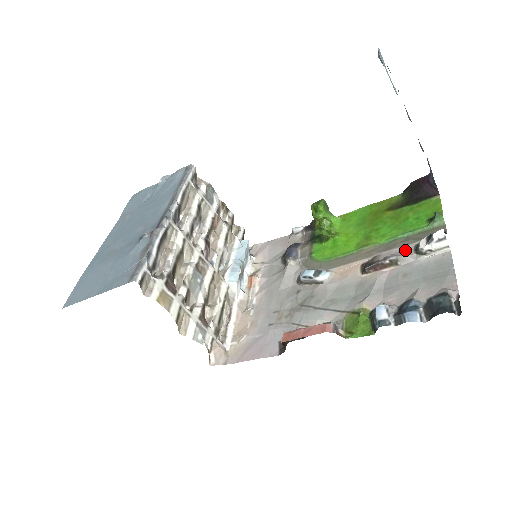
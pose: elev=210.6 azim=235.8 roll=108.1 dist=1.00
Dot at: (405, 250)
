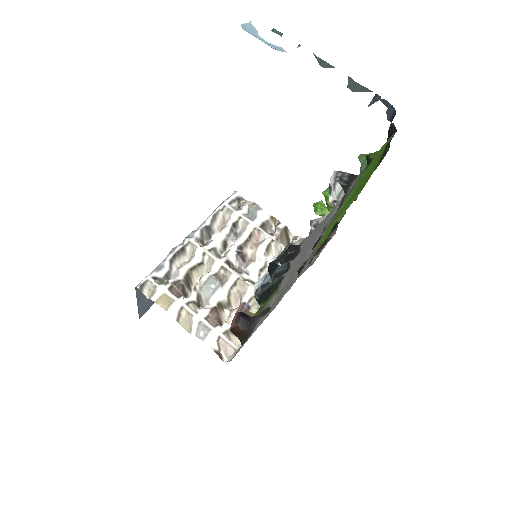
Dot at: occluded
